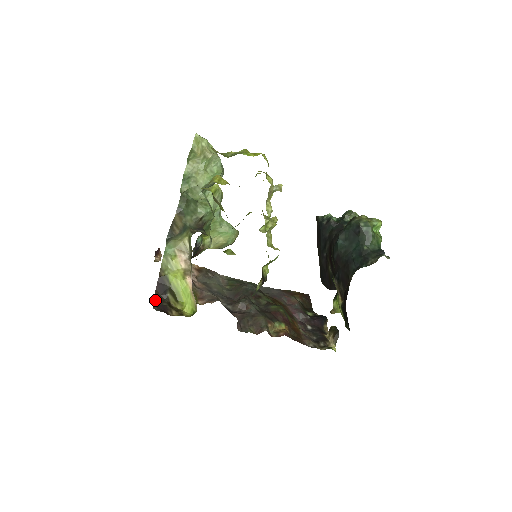
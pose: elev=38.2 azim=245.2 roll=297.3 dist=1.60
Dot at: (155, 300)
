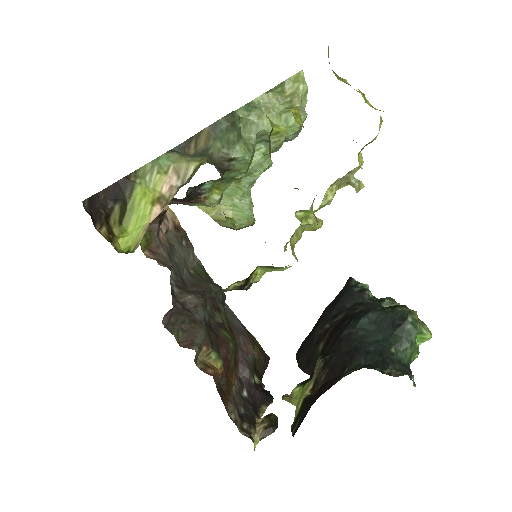
Dot at: (95, 196)
